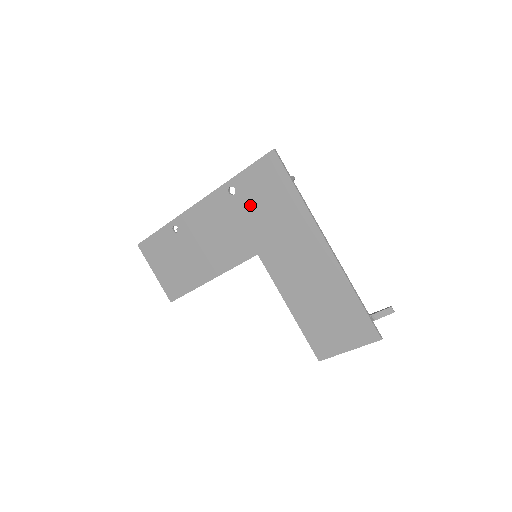
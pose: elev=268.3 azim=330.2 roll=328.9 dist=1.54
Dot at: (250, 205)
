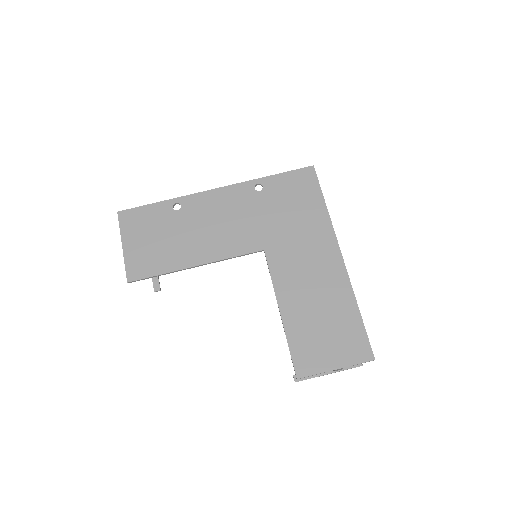
Dot at: (273, 203)
